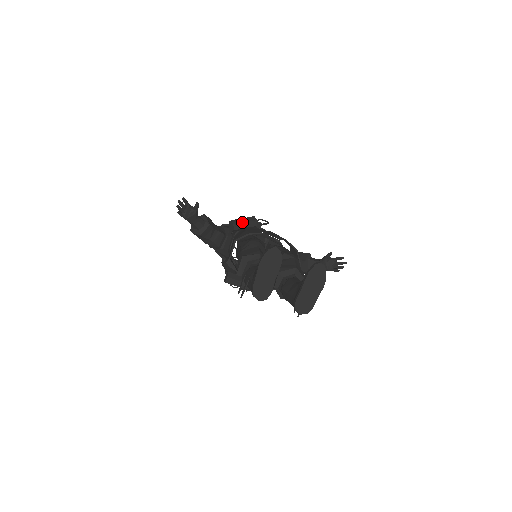
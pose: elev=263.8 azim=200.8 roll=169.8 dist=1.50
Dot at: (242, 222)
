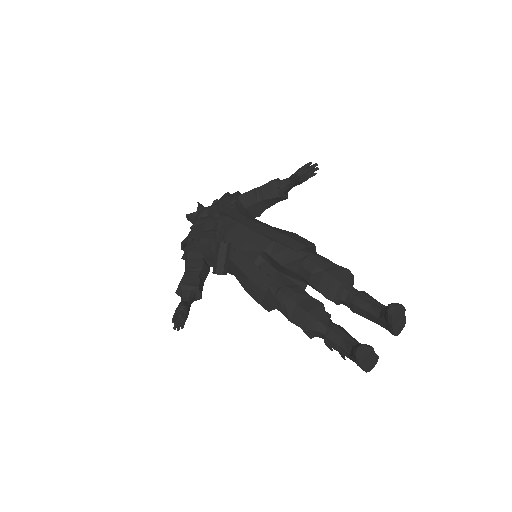
Dot at: (224, 263)
